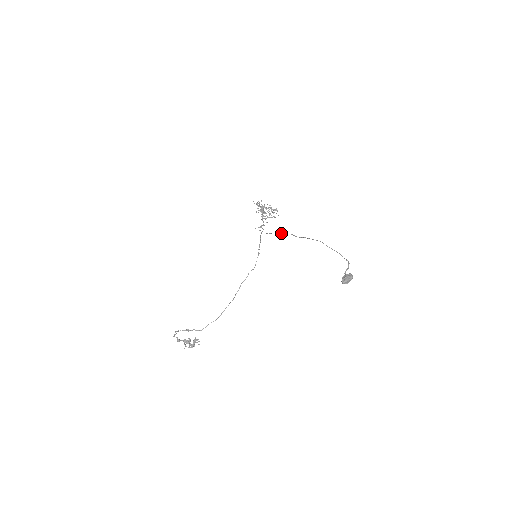
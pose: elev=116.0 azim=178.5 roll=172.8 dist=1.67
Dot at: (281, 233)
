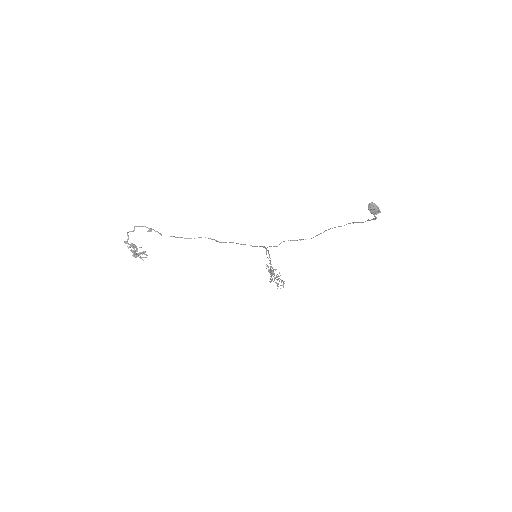
Dot at: occluded
